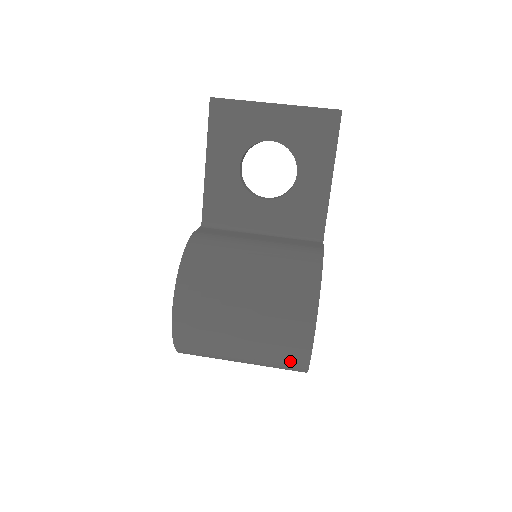
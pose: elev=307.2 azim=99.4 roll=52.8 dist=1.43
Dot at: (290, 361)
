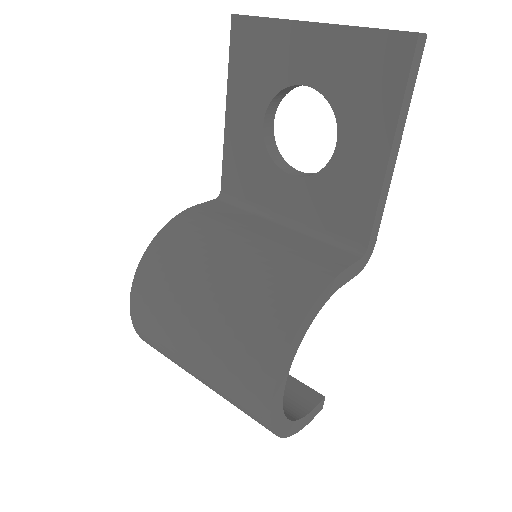
Dot at: (252, 417)
